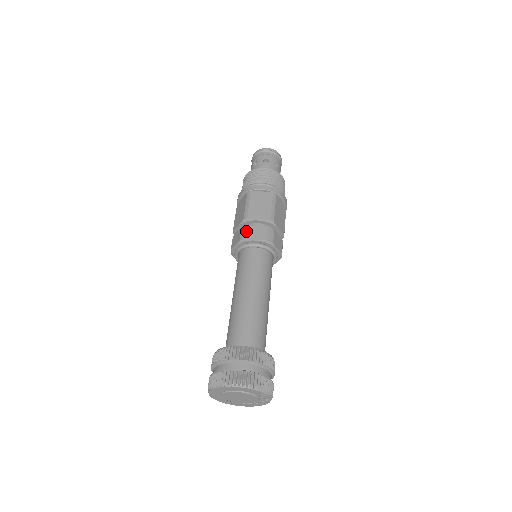
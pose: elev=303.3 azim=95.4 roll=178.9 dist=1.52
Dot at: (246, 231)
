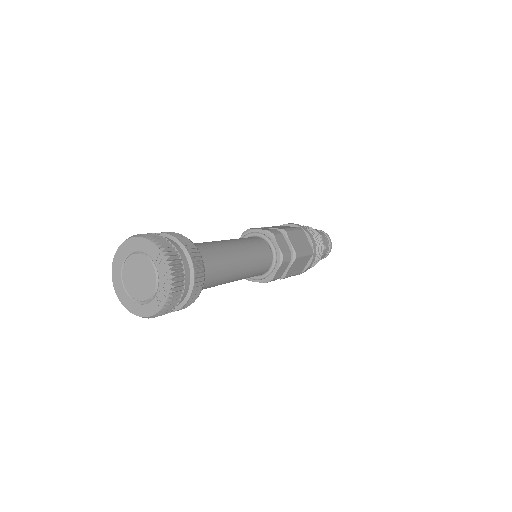
Dot at: occluded
